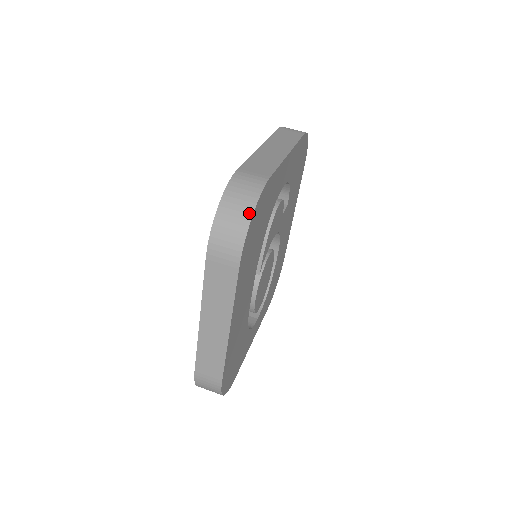
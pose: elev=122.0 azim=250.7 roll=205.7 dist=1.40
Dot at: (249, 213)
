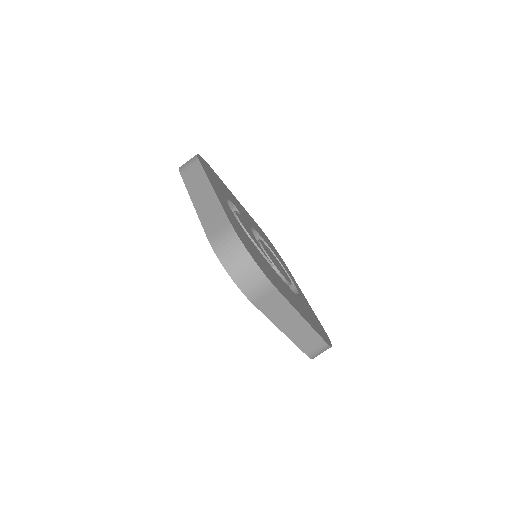
Dot at: (248, 257)
